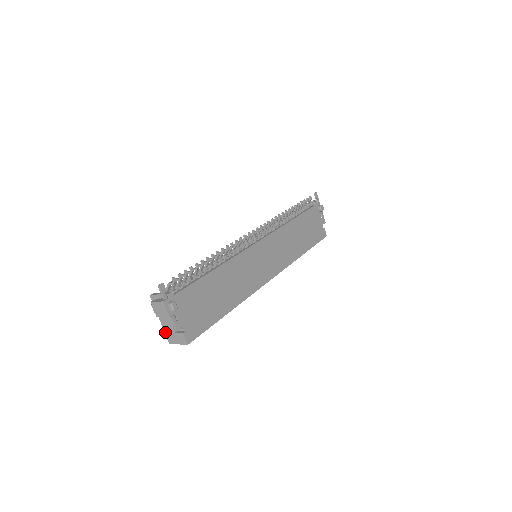
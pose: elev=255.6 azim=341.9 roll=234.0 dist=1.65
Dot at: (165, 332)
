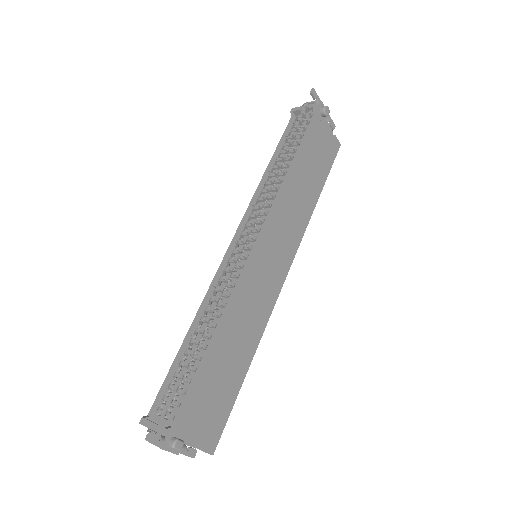
Dot at: occluded
